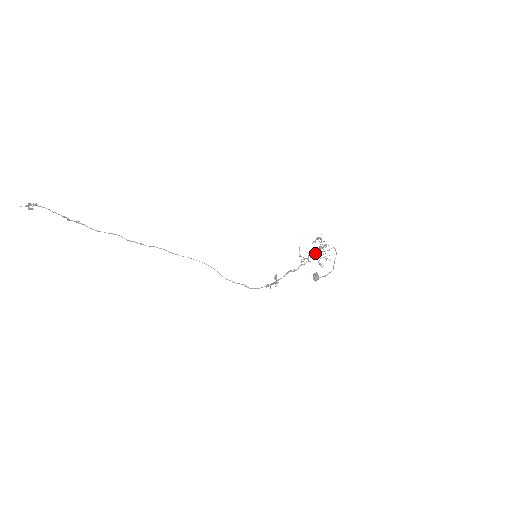
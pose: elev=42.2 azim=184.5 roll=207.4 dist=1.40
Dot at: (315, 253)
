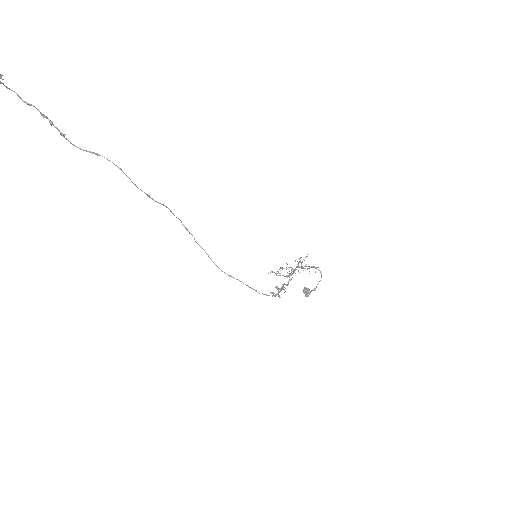
Dot at: (294, 270)
